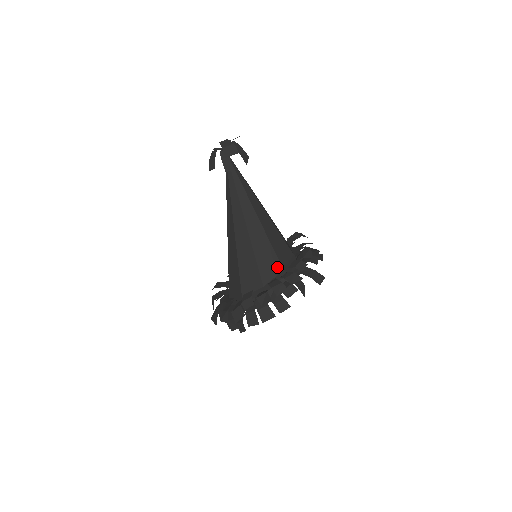
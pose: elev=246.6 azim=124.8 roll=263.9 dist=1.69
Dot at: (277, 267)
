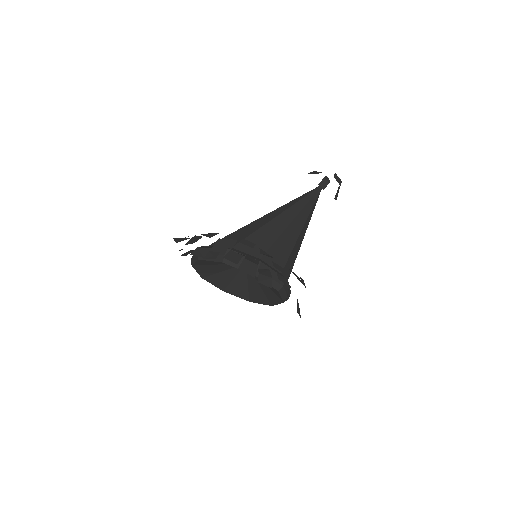
Dot at: occluded
